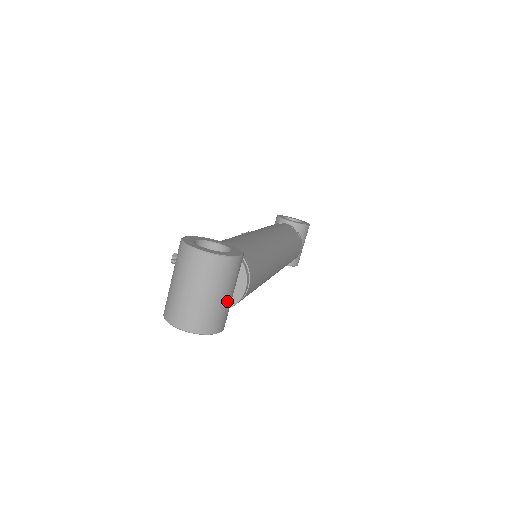
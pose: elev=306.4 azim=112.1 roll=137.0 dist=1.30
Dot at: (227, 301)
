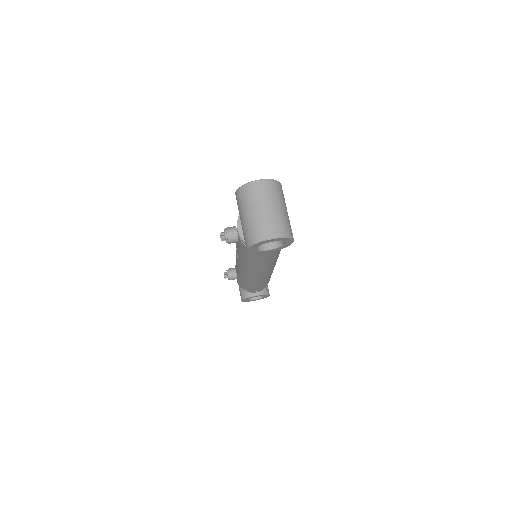
Dot at: (288, 216)
